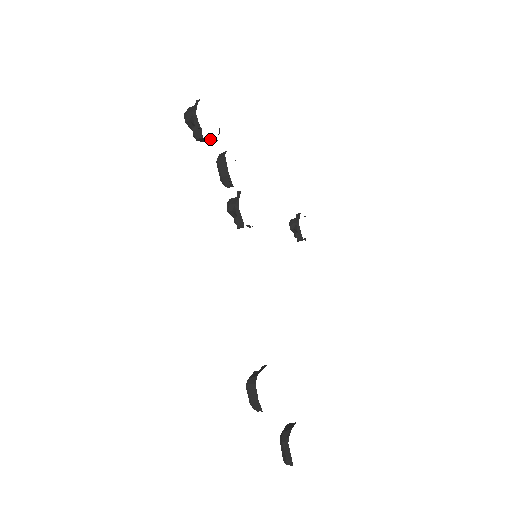
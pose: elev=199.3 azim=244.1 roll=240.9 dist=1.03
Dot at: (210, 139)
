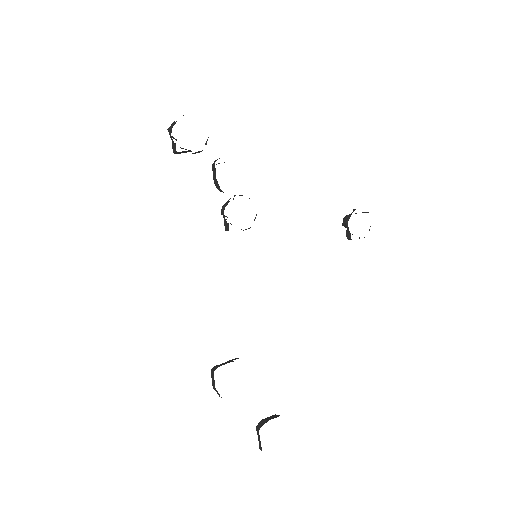
Dot at: (190, 151)
